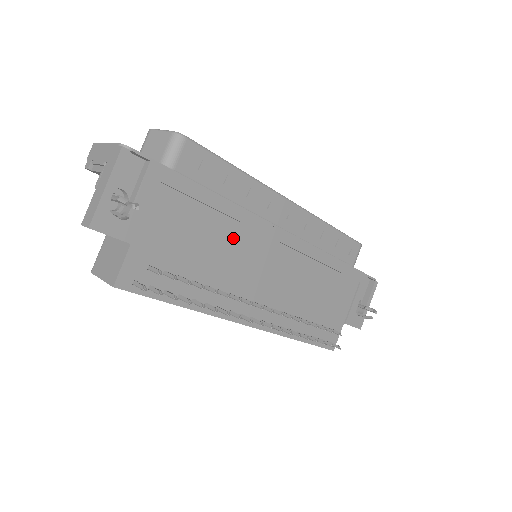
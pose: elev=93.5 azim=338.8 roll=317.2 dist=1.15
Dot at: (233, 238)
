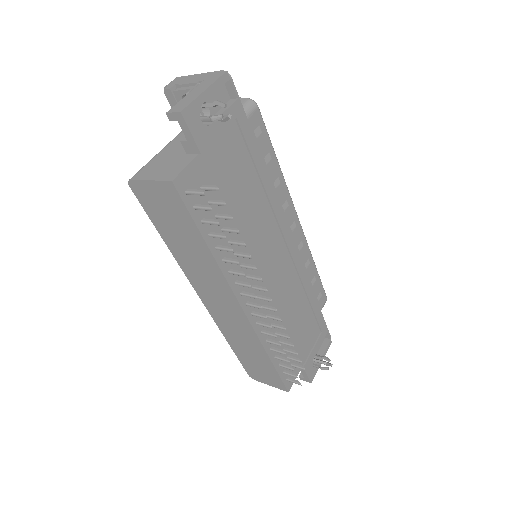
Dot at: (261, 213)
